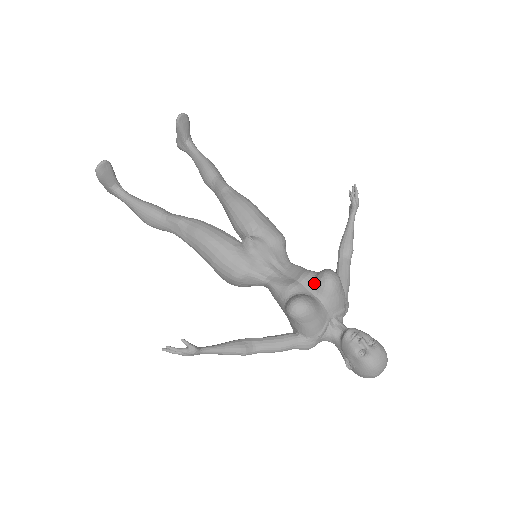
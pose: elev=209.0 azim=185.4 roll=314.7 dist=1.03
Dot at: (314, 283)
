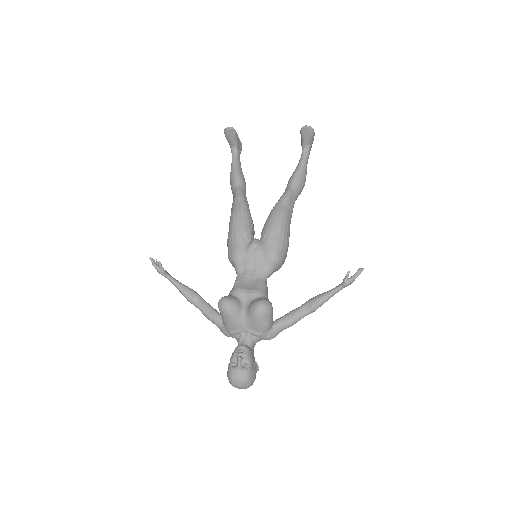
Dot at: (252, 301)
